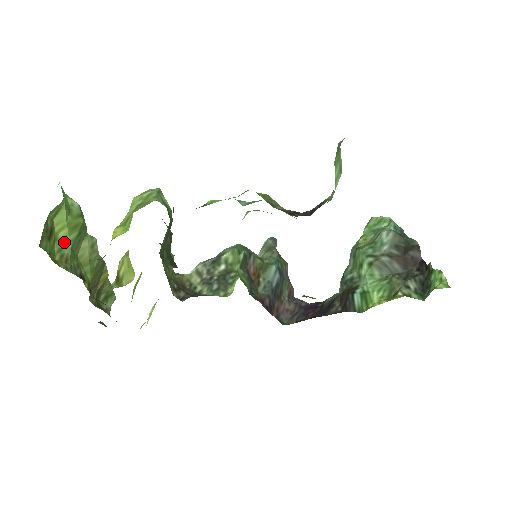
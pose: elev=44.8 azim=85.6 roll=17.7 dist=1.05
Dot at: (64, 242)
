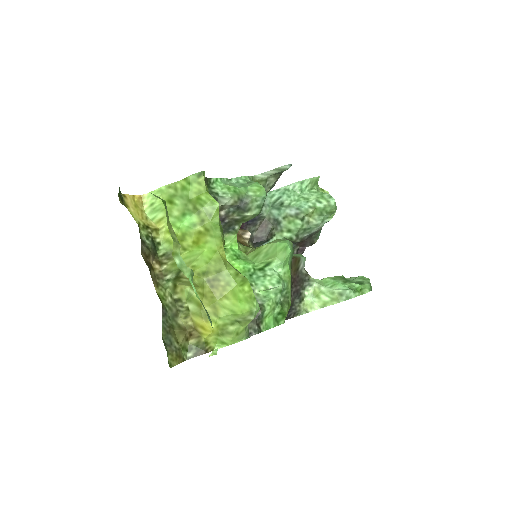
Dot at: occluded
